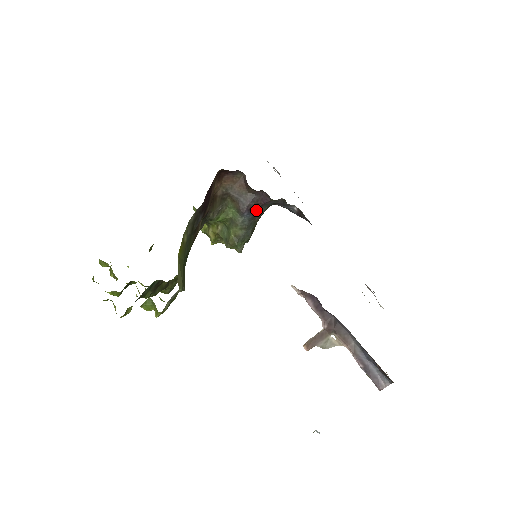
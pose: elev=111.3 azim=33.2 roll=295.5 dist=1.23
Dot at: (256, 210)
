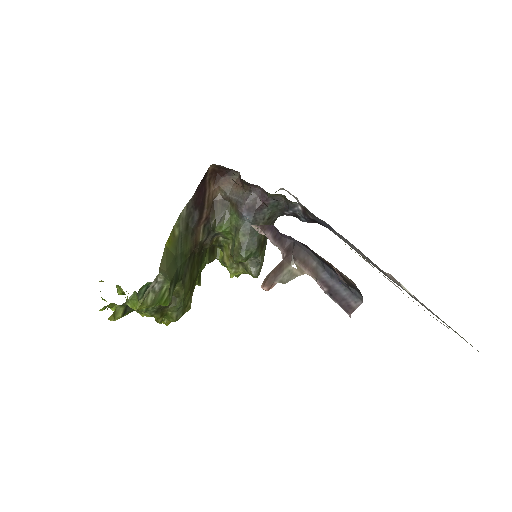
Dot at: (257, 211)
